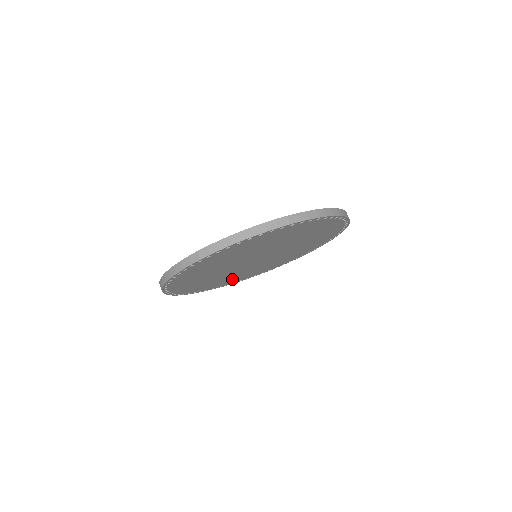
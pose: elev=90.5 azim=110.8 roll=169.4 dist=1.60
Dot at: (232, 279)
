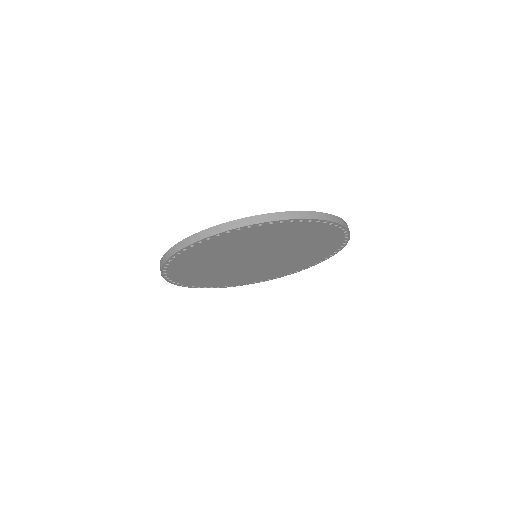
Dot at: (236, 280)
